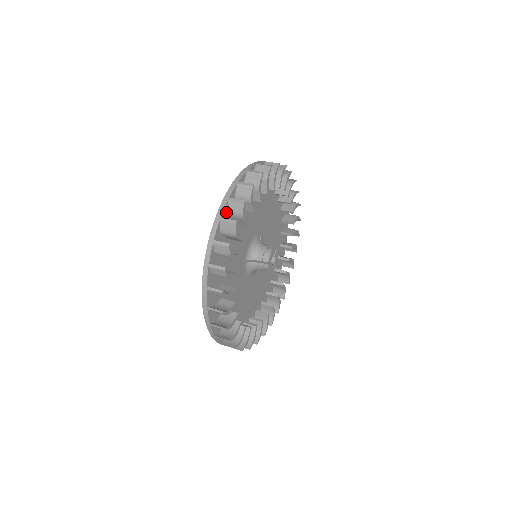
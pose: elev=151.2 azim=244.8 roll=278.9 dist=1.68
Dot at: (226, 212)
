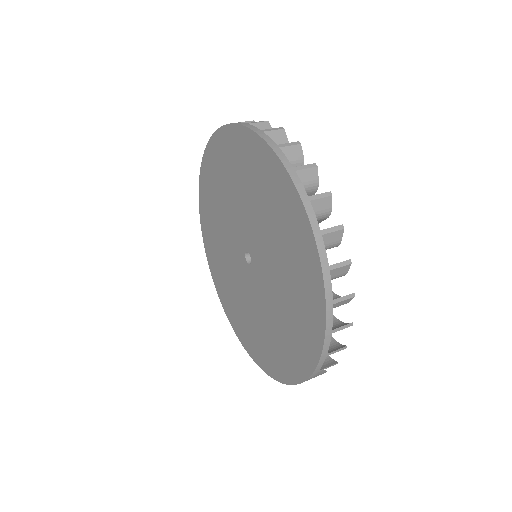
Dot at: occluded
